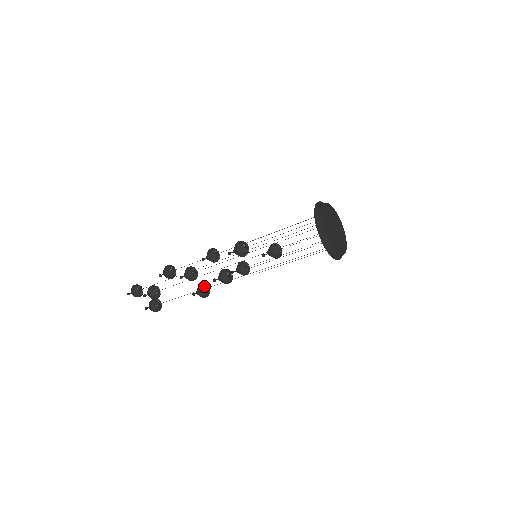
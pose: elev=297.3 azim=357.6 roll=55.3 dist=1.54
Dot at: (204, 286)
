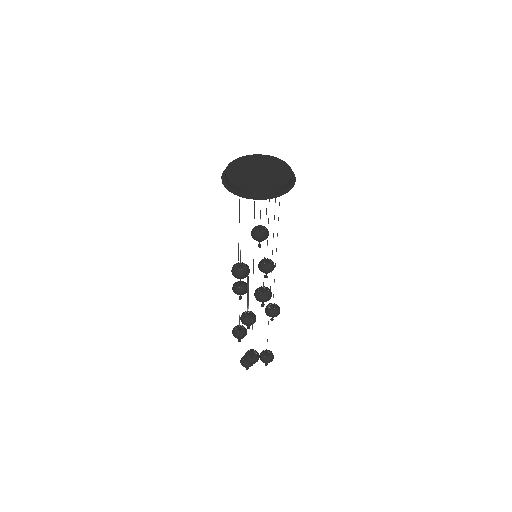
Dot at: (268, 309)
